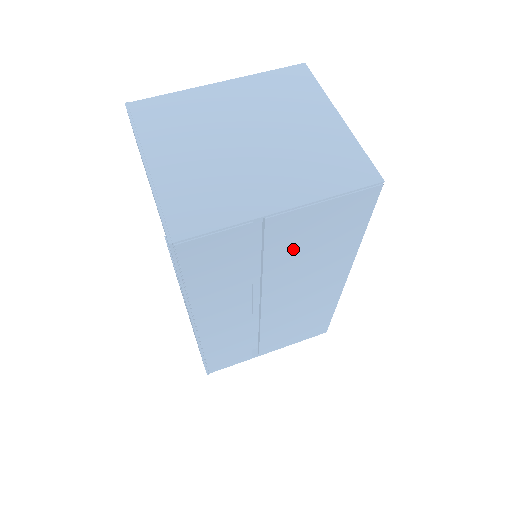
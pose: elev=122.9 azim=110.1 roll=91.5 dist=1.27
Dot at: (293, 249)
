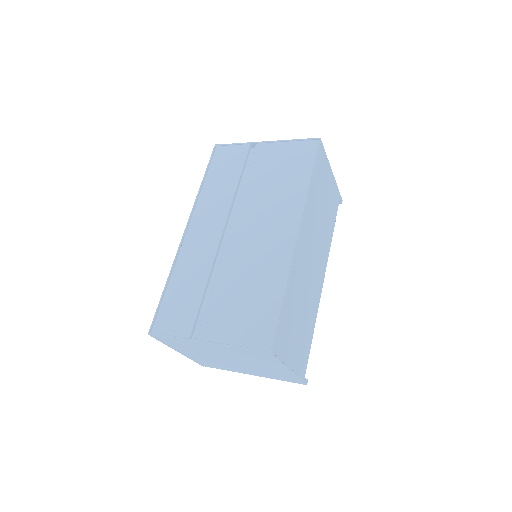
Dot at: (264, 174)
